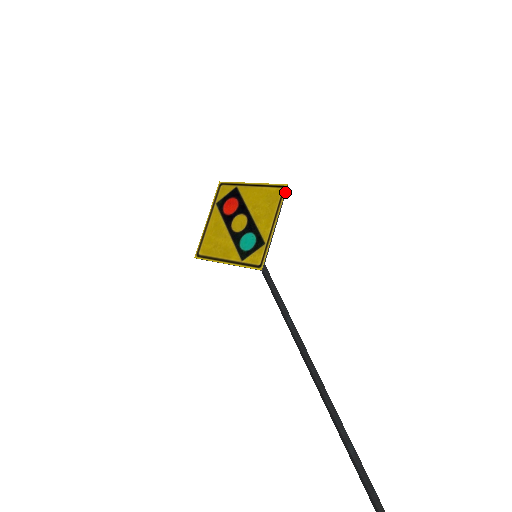
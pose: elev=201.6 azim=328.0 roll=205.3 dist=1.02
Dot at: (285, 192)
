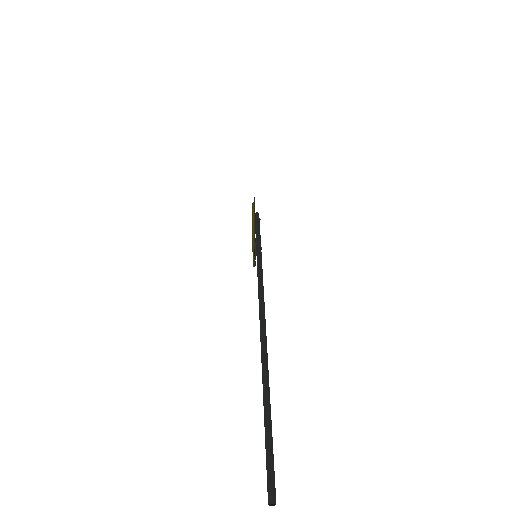
Dot at: occluded
